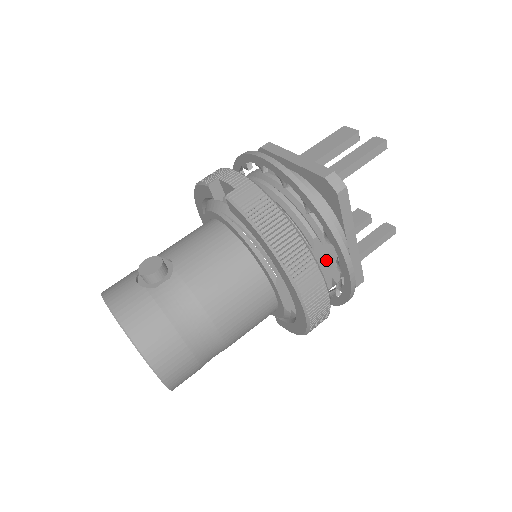
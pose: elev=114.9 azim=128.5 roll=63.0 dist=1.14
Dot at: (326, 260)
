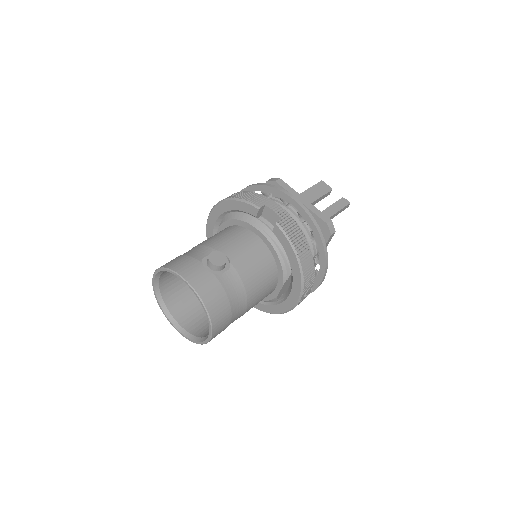
Dot at: occluded
